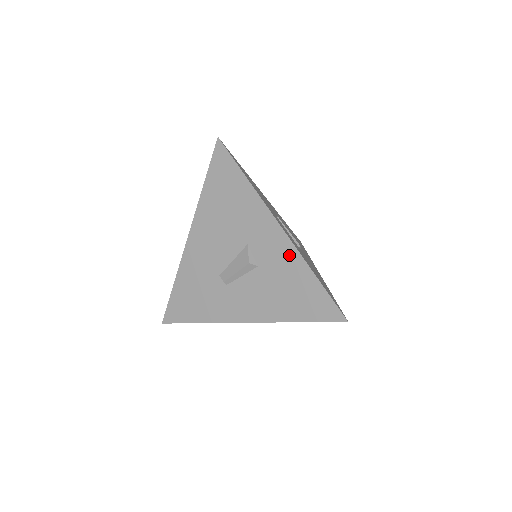
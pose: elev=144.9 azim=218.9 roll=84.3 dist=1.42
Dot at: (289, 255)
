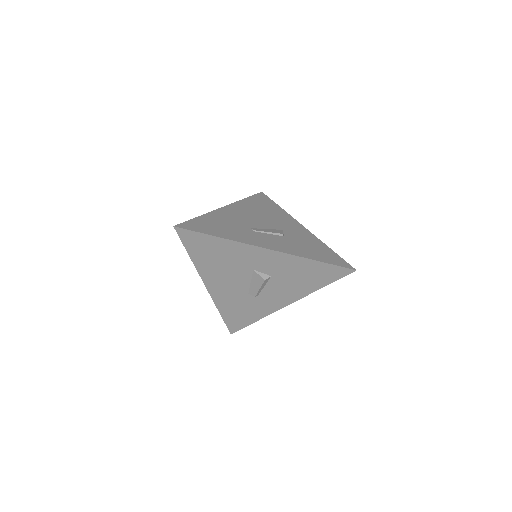
Dot at: (288, 260)
